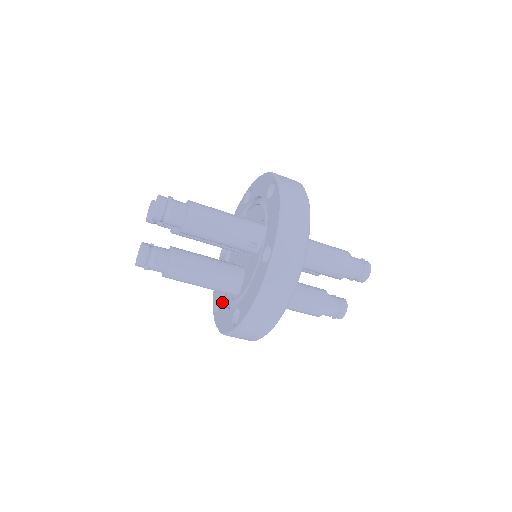
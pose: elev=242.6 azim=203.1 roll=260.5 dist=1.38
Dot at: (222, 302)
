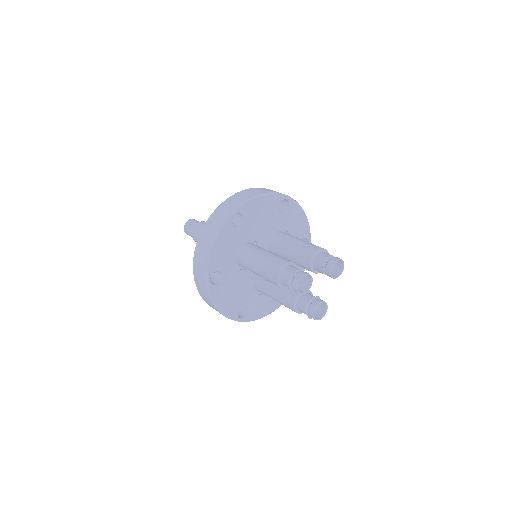
Dot at: occluded
